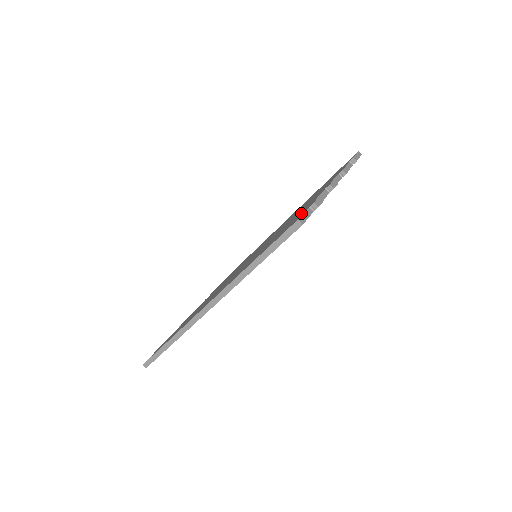
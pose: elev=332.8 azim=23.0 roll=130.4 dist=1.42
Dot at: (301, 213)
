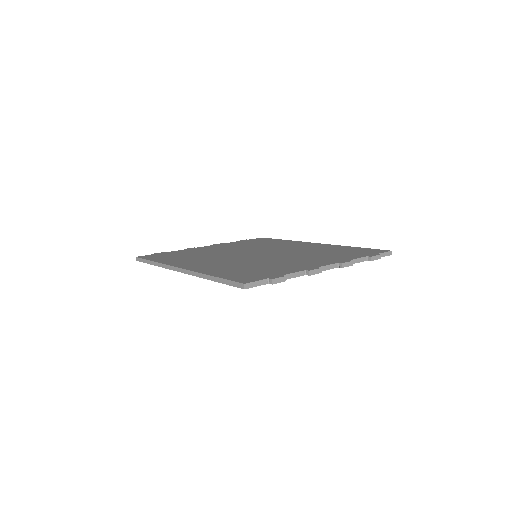
Dot at: (266, 275)
